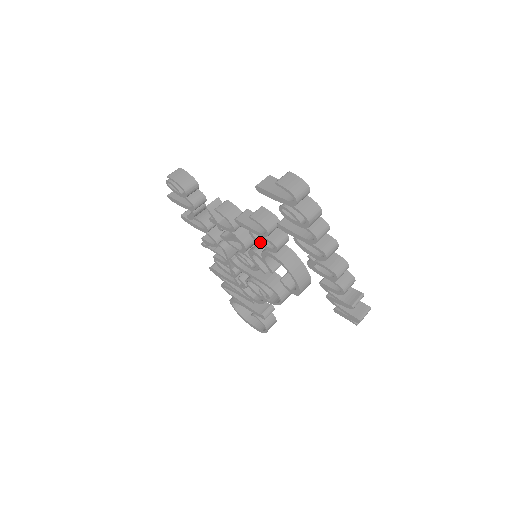
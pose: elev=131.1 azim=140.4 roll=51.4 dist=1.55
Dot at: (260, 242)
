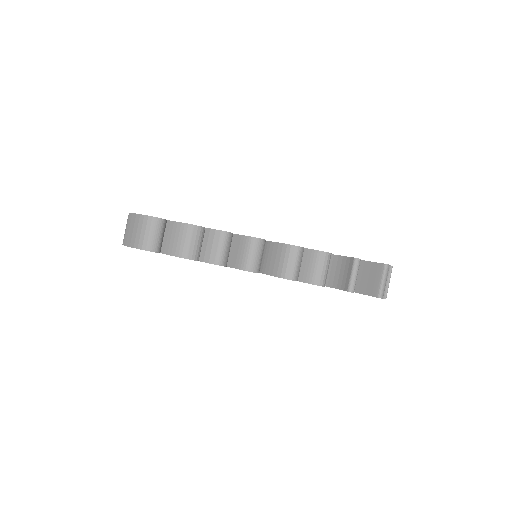
Dot at: occluded
